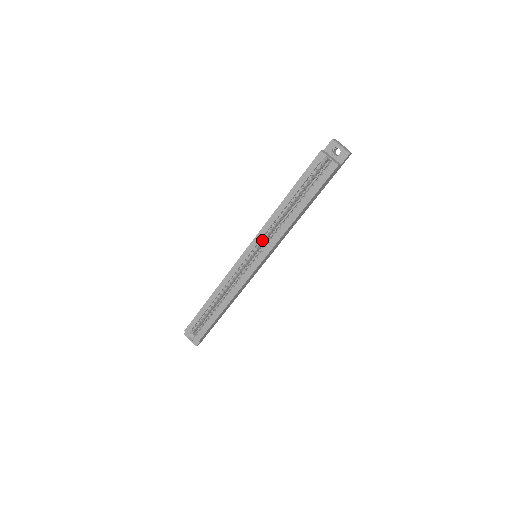
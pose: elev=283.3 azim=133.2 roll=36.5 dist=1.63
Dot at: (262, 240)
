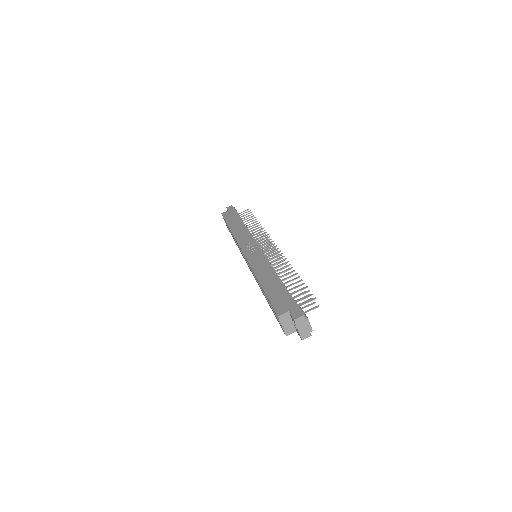
Dot at: occluded
